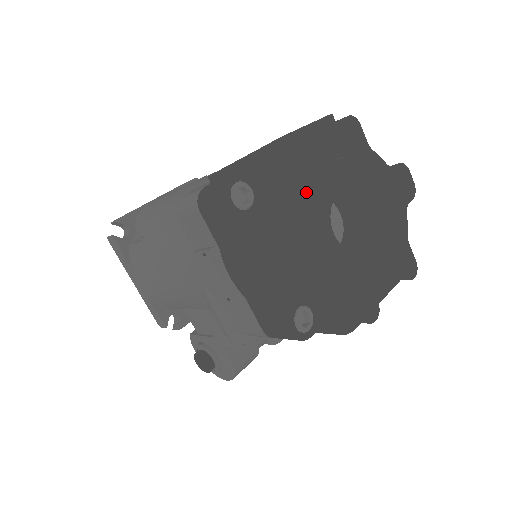
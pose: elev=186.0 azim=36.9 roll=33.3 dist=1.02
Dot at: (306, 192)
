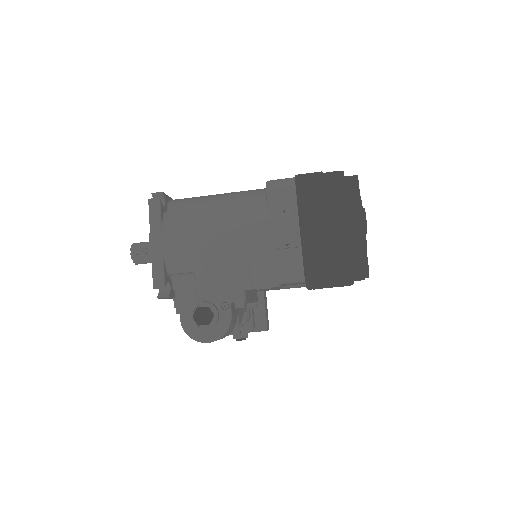
Dot at: occluded
